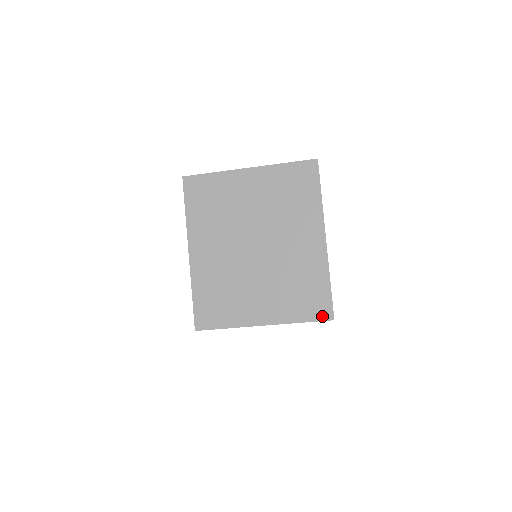
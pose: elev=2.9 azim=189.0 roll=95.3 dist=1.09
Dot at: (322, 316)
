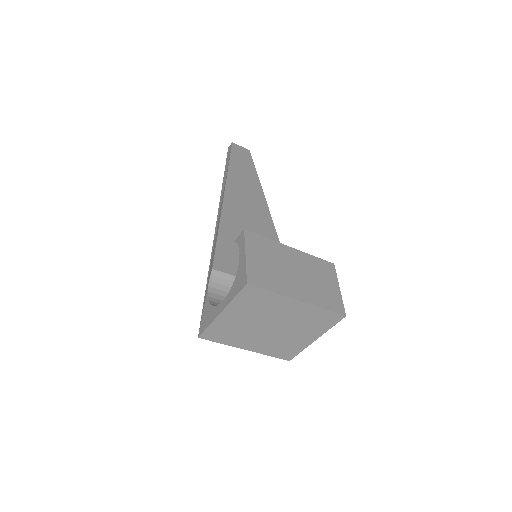
Dot at: (338, 320)
